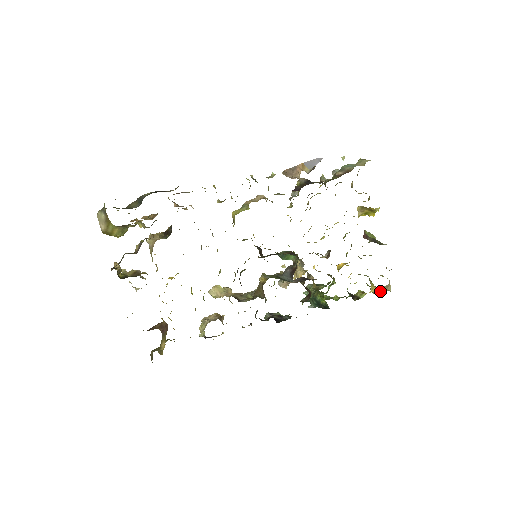
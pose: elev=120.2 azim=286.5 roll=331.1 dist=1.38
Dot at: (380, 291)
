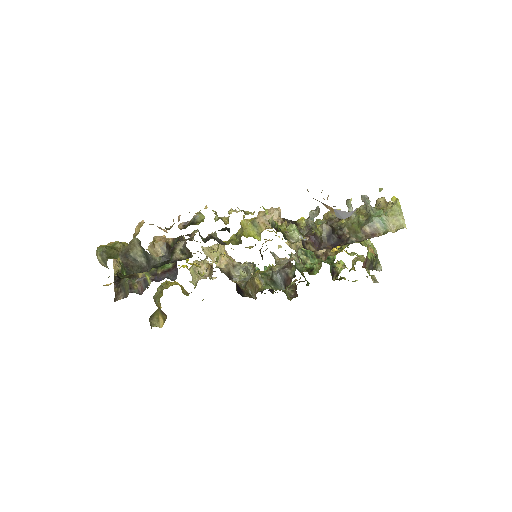
Dot at: occluded
